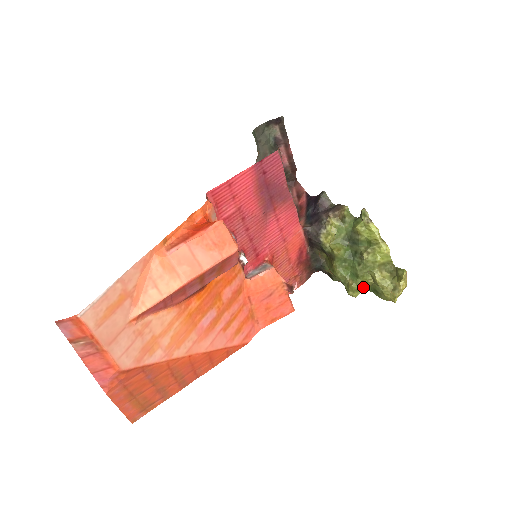
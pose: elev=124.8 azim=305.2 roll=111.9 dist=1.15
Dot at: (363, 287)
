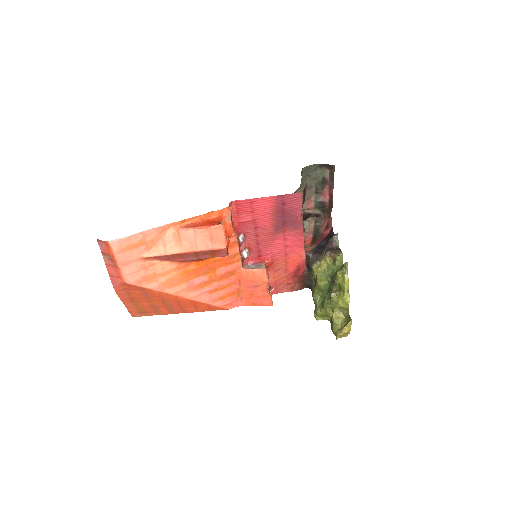
Dot at: (326, 316)
